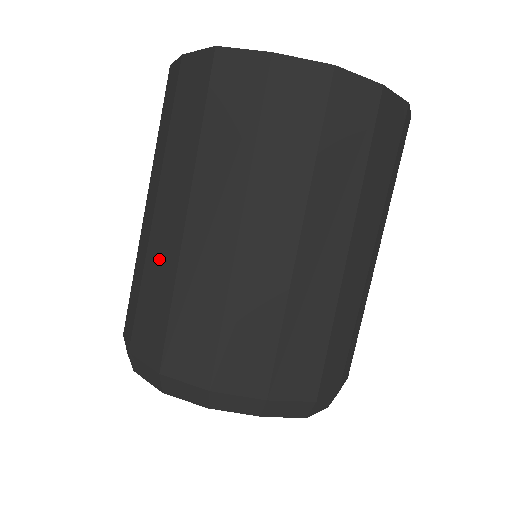
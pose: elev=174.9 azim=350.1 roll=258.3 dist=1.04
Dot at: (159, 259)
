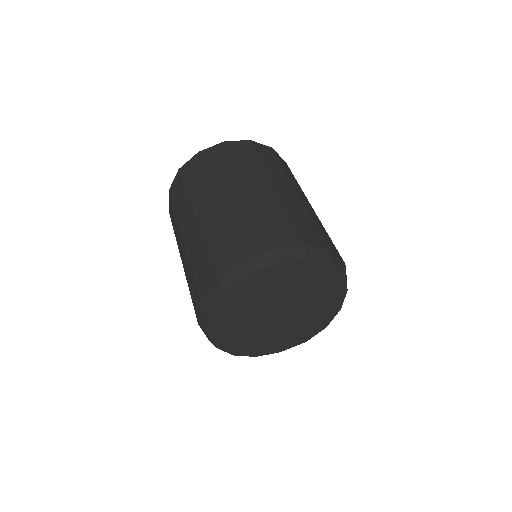
Dot at: occluded
